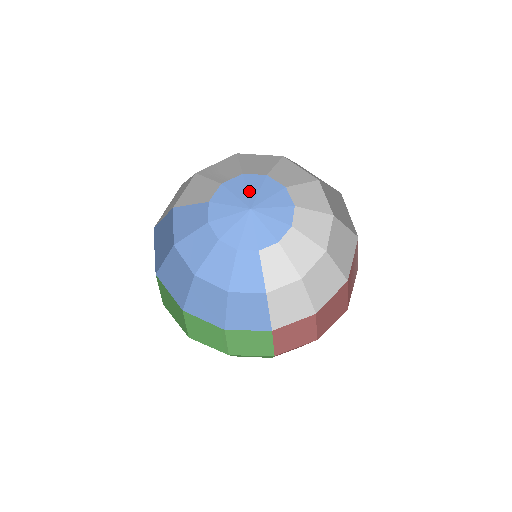
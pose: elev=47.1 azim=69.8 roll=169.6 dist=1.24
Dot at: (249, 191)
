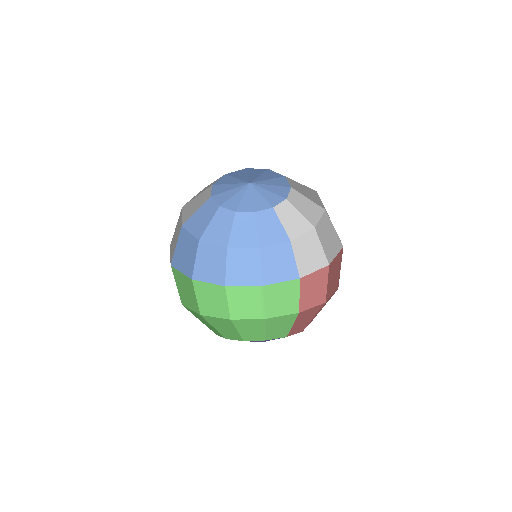
Dot at: (239, 178)
